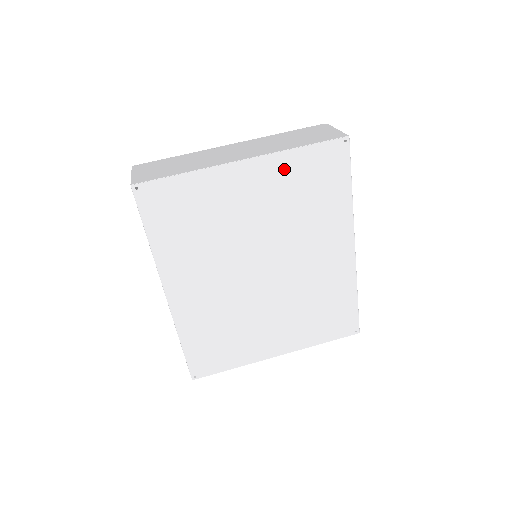
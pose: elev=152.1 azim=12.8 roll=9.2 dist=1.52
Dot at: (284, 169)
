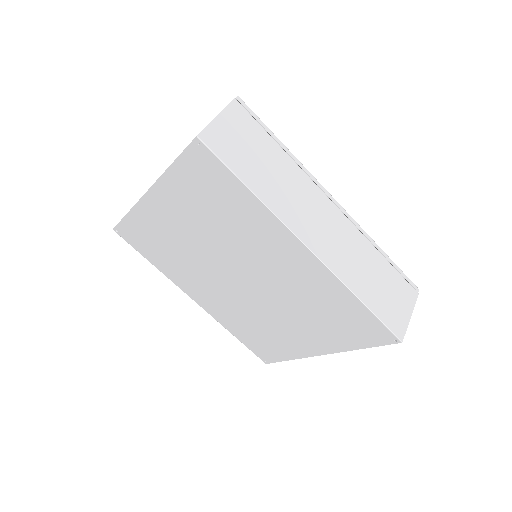
Dot at: (177, 190)
